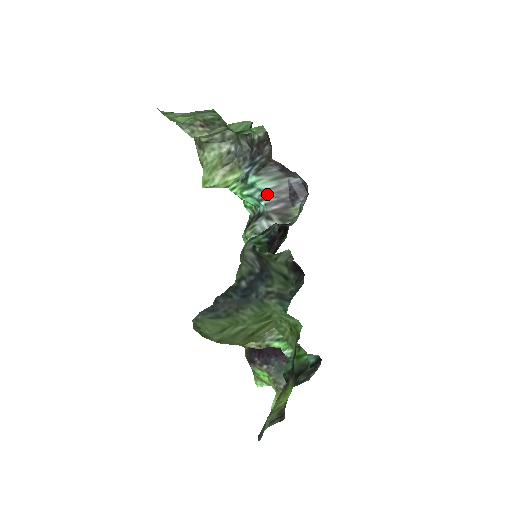
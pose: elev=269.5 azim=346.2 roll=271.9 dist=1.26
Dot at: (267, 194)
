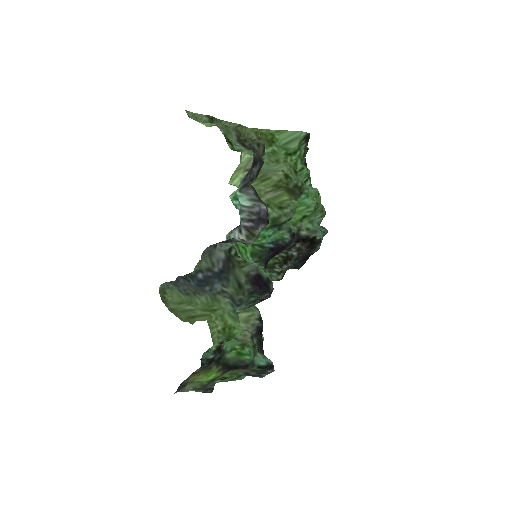
Dot at: (244, 210)
